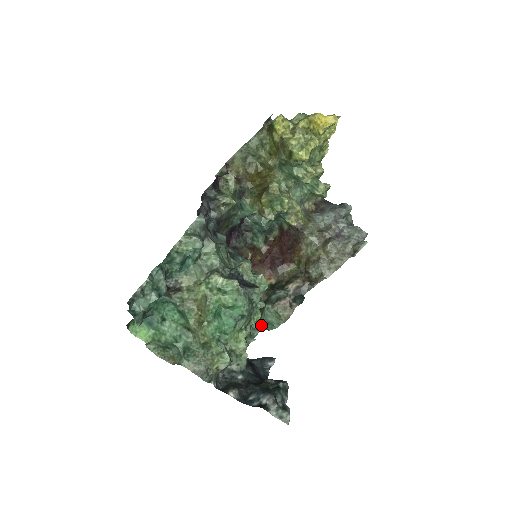
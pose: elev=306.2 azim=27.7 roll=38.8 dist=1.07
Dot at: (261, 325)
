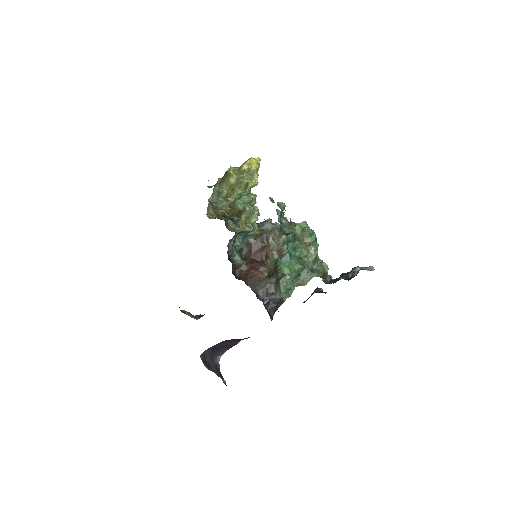
Dot at: (283, 298)
